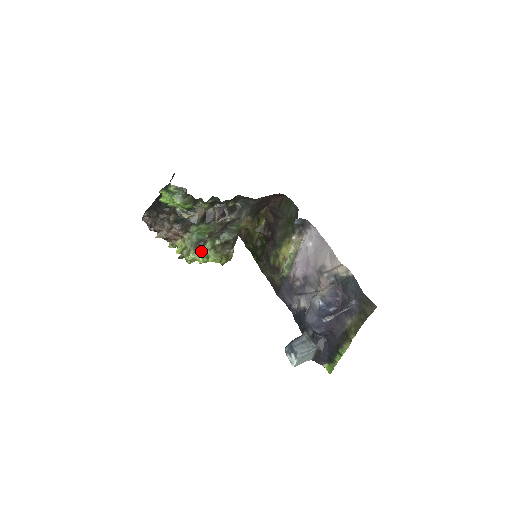
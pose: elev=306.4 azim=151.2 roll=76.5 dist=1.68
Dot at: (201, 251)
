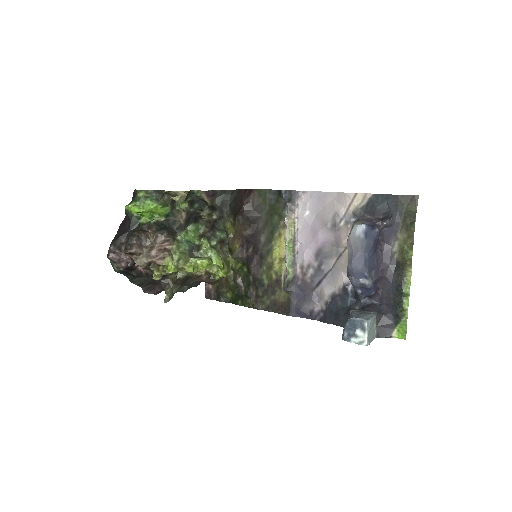
Dot at: (199, 257)
